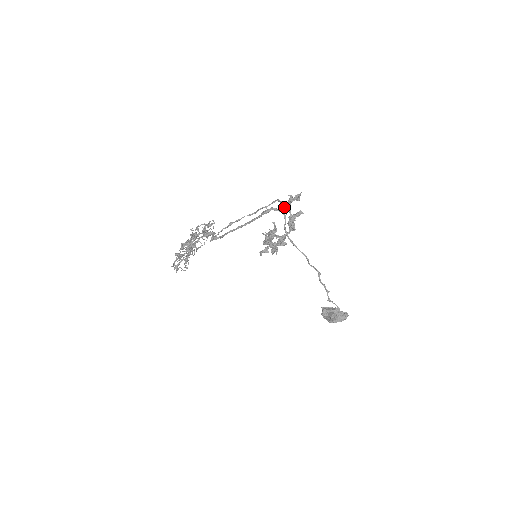
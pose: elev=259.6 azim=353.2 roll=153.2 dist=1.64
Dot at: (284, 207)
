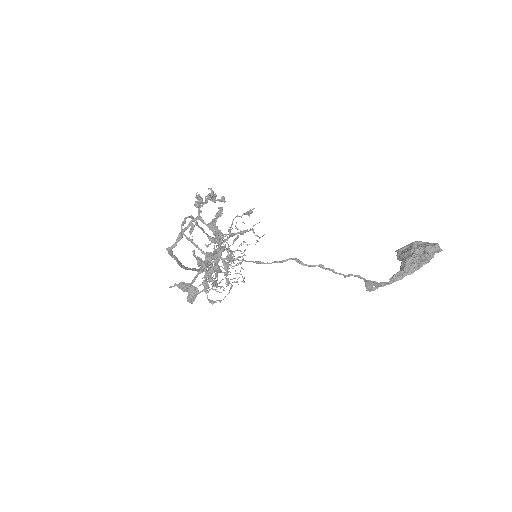
Dot at: occluded
